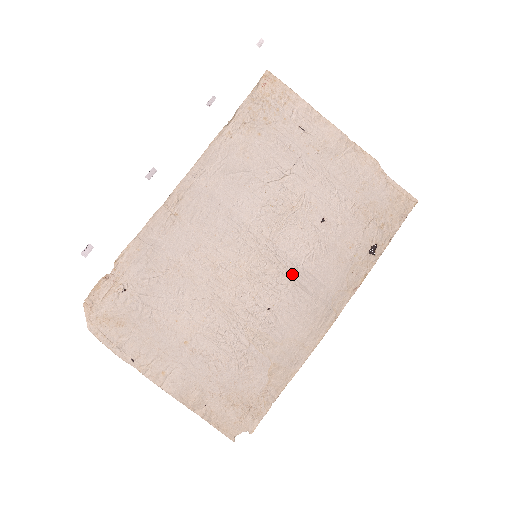
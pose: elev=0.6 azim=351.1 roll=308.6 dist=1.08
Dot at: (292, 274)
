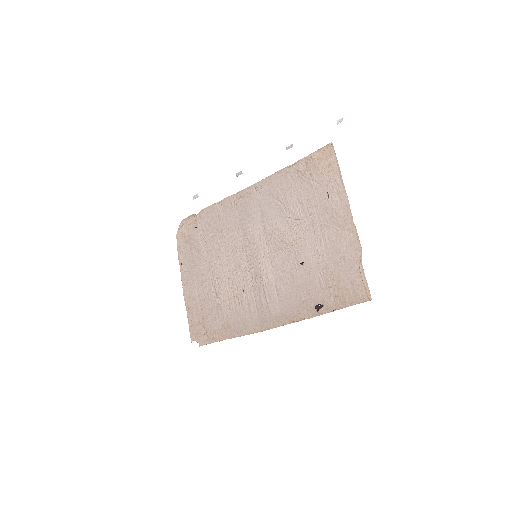
Dot at: (265, 281)
